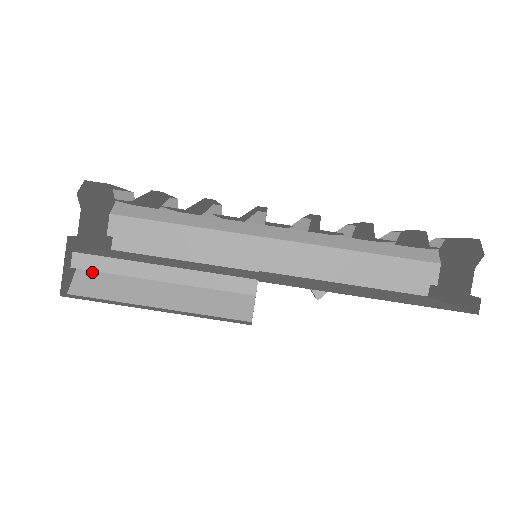
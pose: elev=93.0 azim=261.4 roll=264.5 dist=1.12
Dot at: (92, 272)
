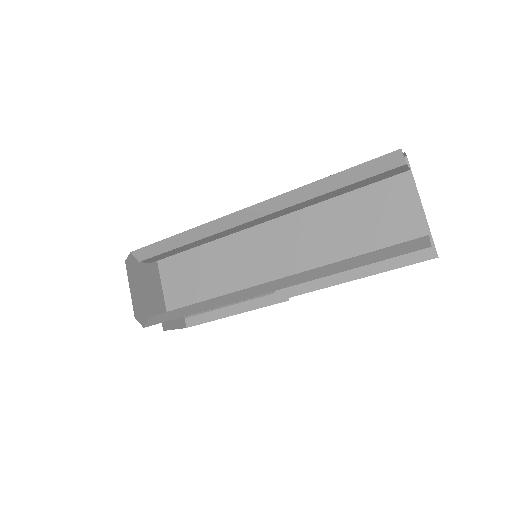
Dot at: occluded
